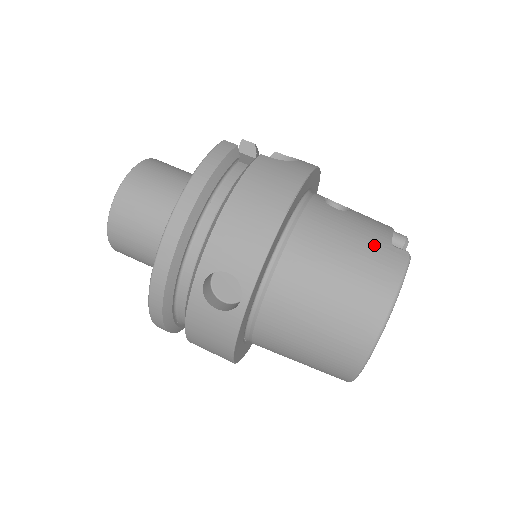
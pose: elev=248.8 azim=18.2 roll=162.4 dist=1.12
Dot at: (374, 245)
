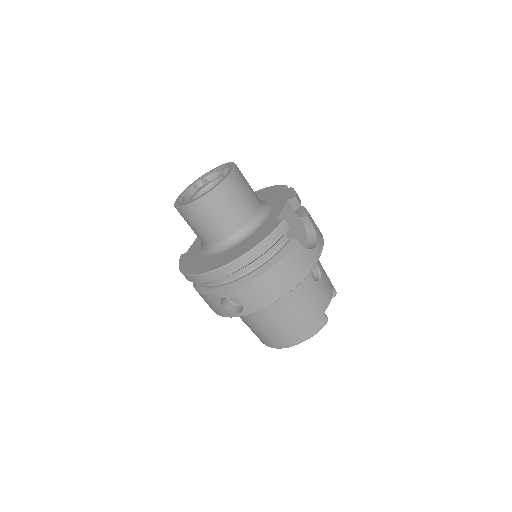
Dot at: (316, 312)
